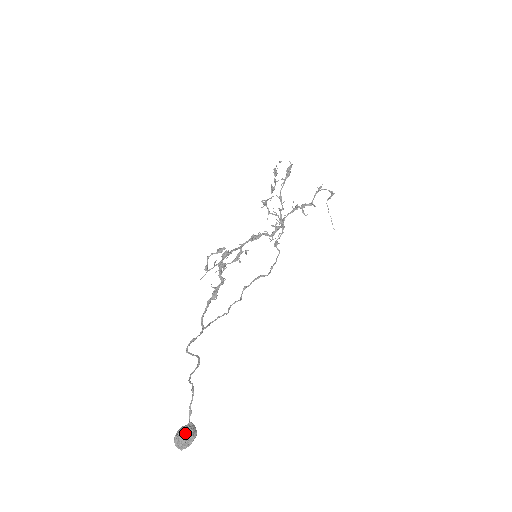
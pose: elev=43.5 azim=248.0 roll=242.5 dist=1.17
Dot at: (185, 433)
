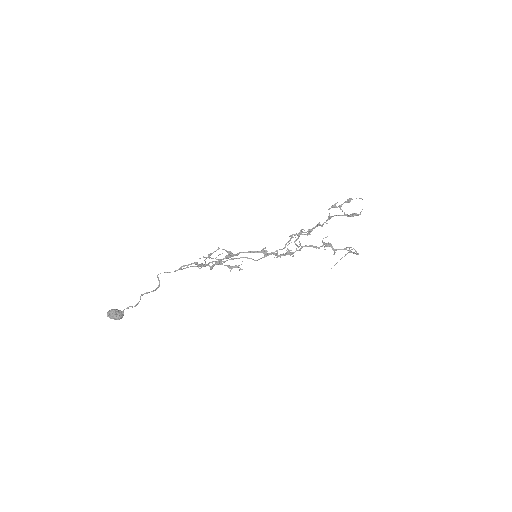
Dot at: (115, 317)
